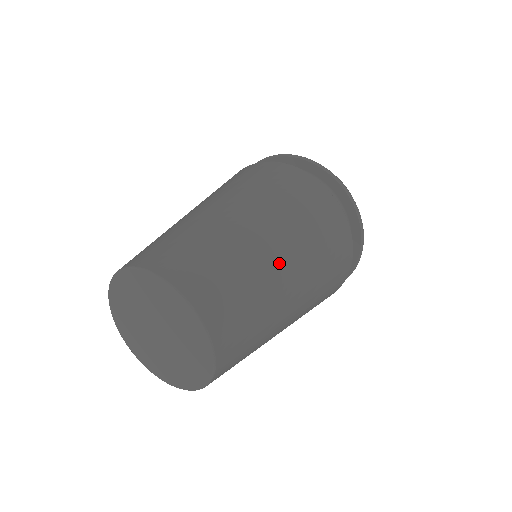
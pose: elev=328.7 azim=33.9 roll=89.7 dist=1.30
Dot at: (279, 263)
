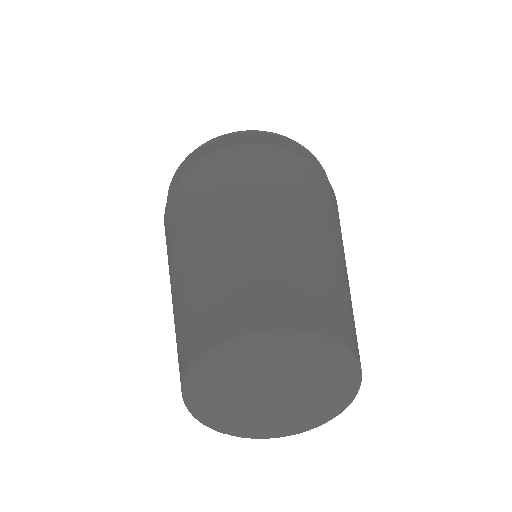
Dot at: (331, 246)
